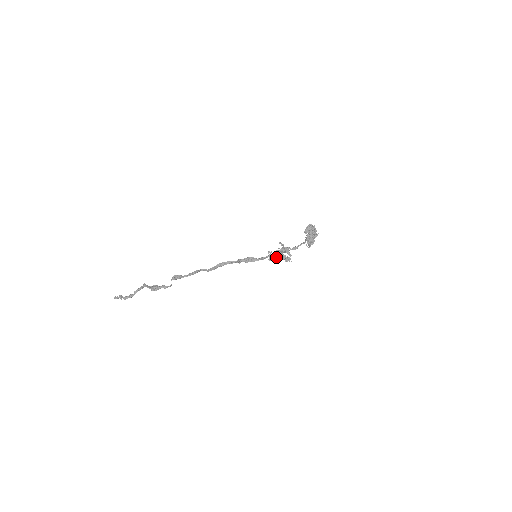
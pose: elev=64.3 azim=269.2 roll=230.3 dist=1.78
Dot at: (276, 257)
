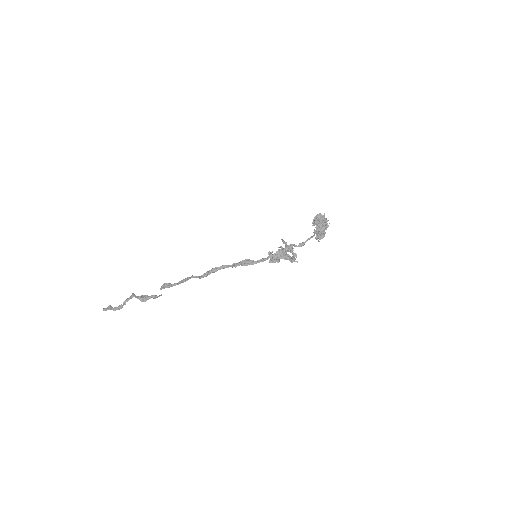
Dot at: (278, 258)
